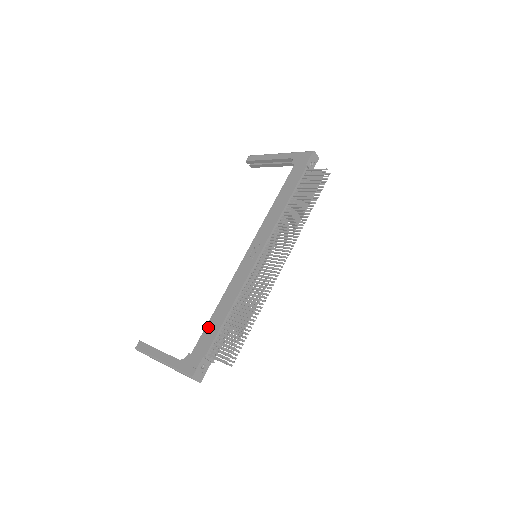
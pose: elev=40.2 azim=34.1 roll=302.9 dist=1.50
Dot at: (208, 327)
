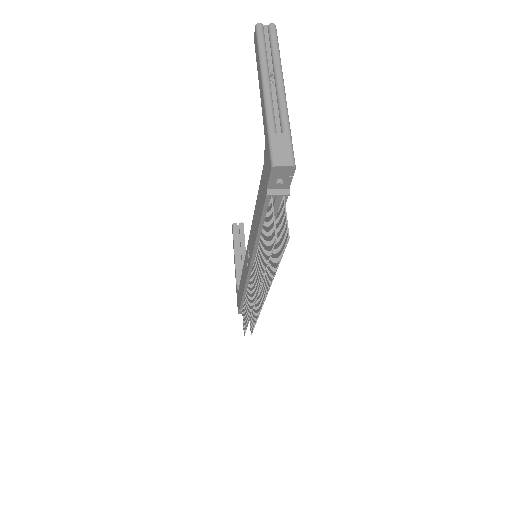
Dot at: (240, 287)
